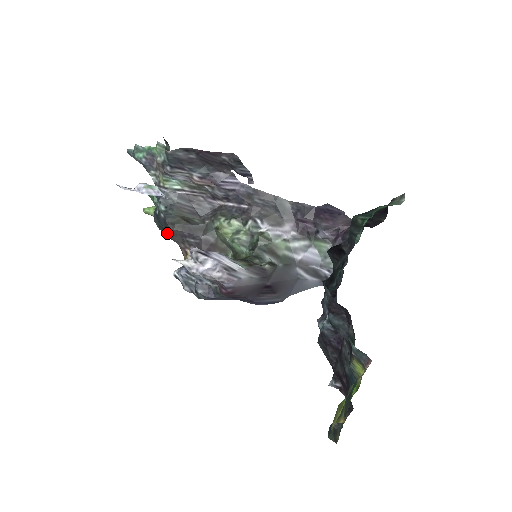
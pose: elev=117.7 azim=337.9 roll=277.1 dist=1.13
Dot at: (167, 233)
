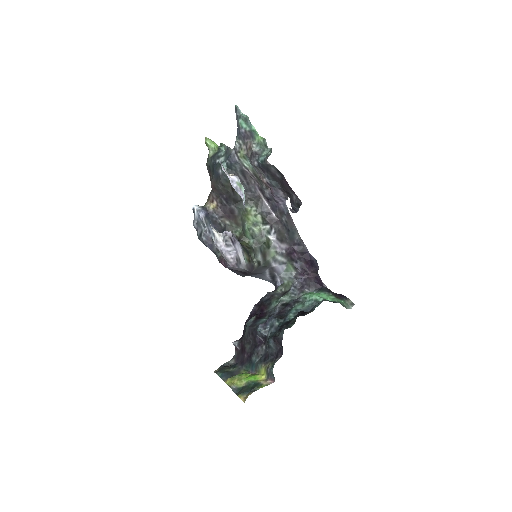
Dot at: (213, 182)
